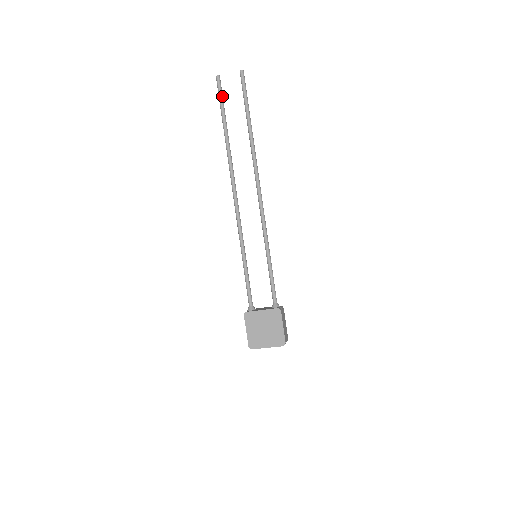
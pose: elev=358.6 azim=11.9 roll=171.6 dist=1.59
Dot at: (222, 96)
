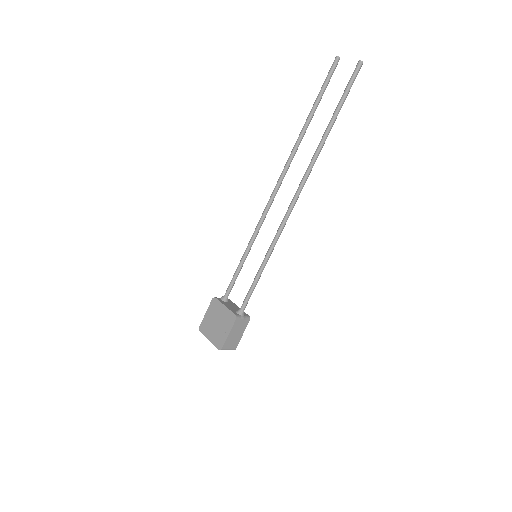
Dot at: (328, 80)
